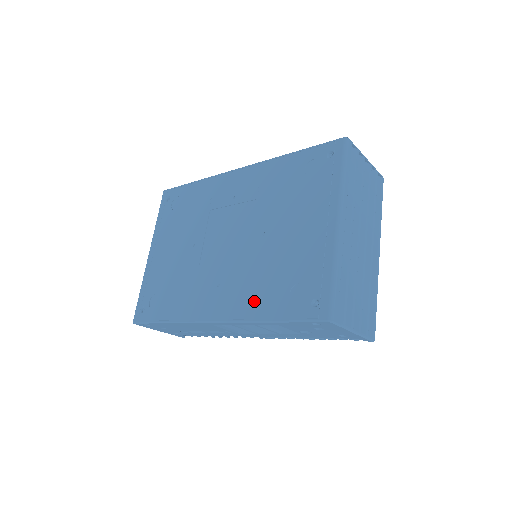
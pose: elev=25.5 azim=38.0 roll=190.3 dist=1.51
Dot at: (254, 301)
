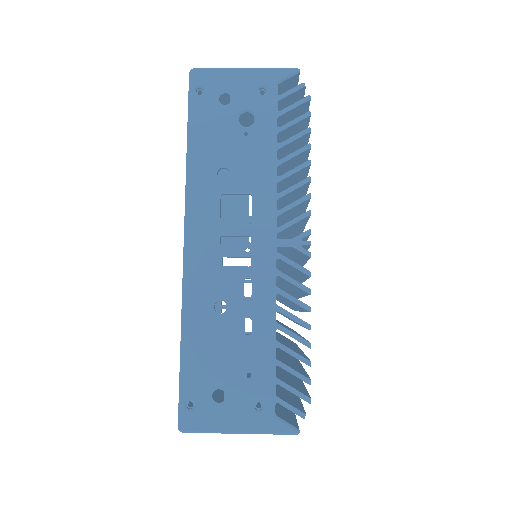
Dot at: occluded
